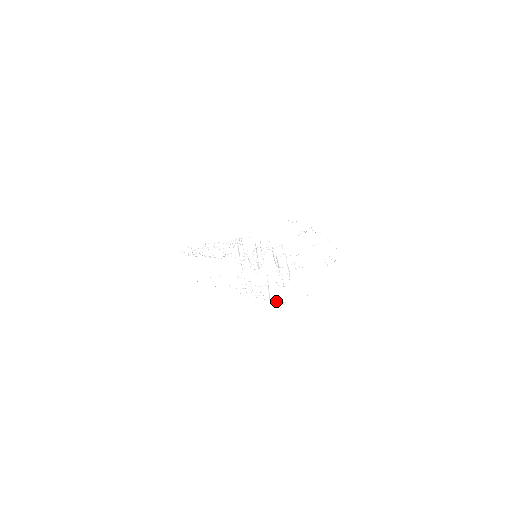
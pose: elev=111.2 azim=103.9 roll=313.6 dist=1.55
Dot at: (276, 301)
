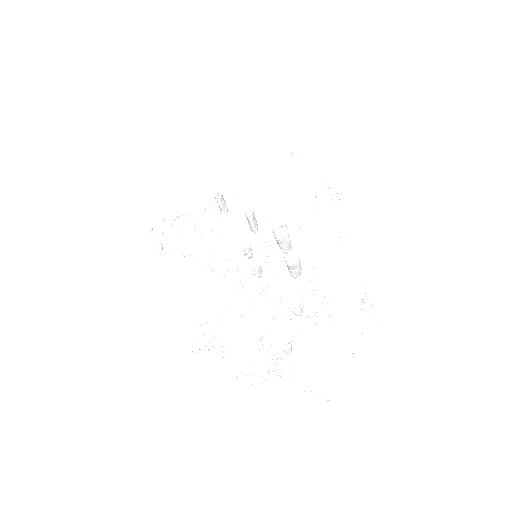
Dot at: (312, 398)
